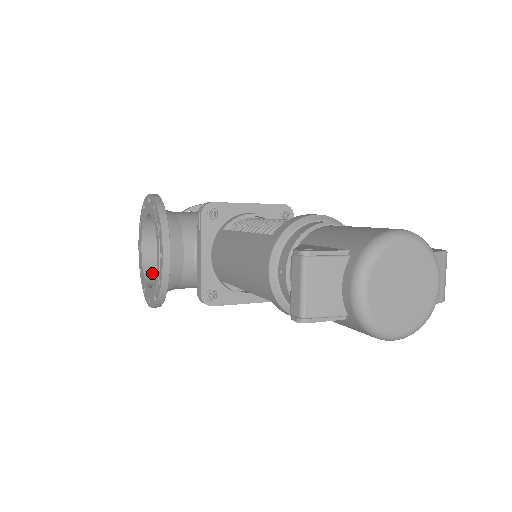
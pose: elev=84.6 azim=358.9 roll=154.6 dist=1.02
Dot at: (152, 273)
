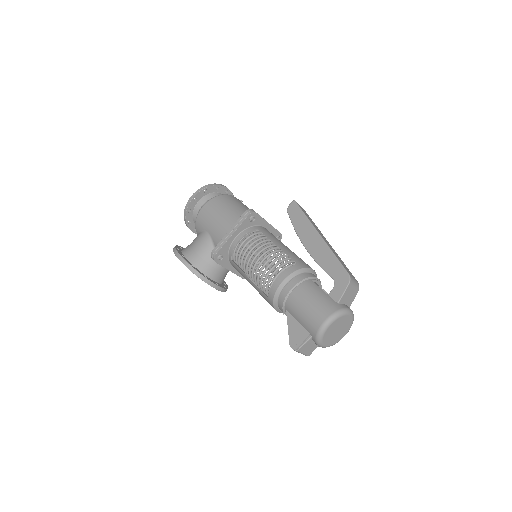
Dot at: occluded
